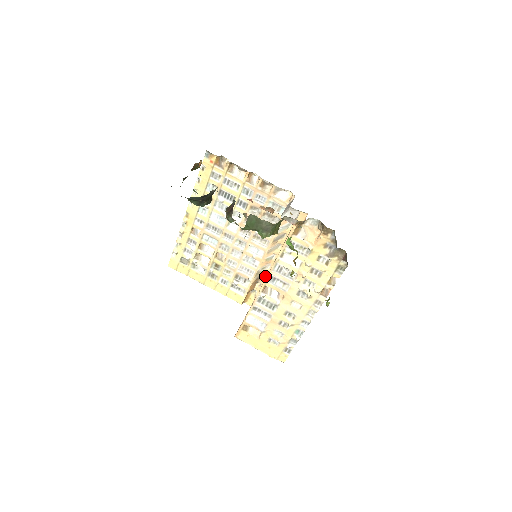
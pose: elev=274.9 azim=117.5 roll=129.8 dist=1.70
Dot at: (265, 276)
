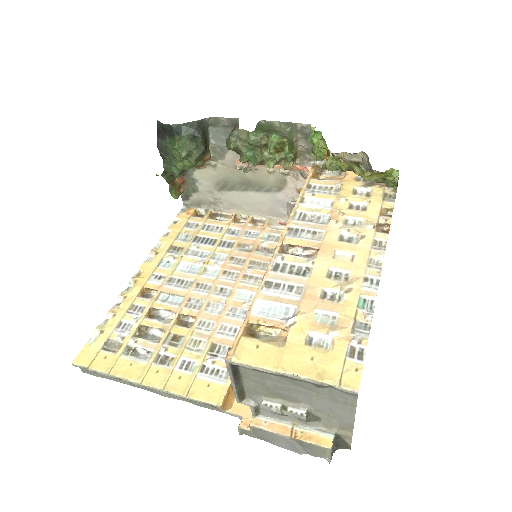
Dot at: occluded
